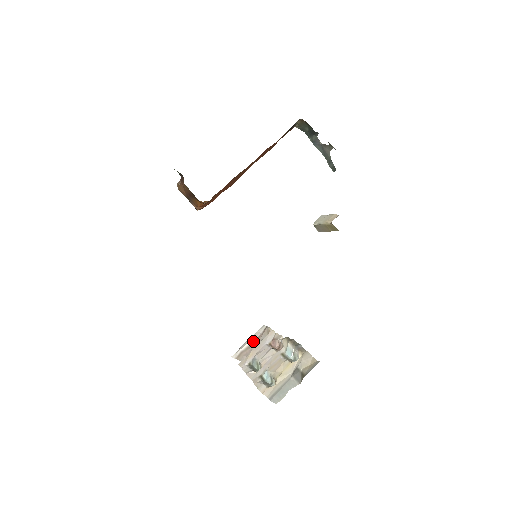
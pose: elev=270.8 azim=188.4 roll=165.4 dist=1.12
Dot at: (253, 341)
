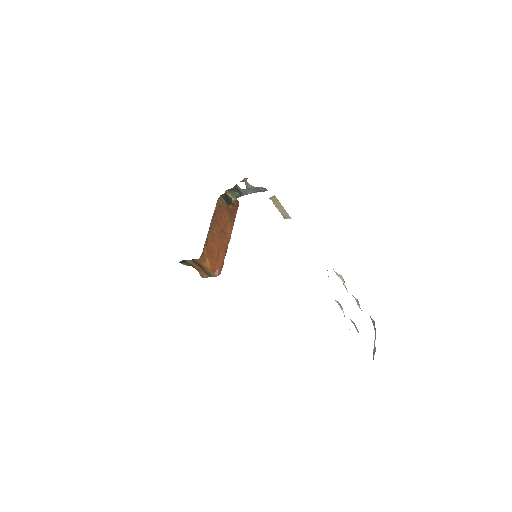
Dot at: (374, 340)
